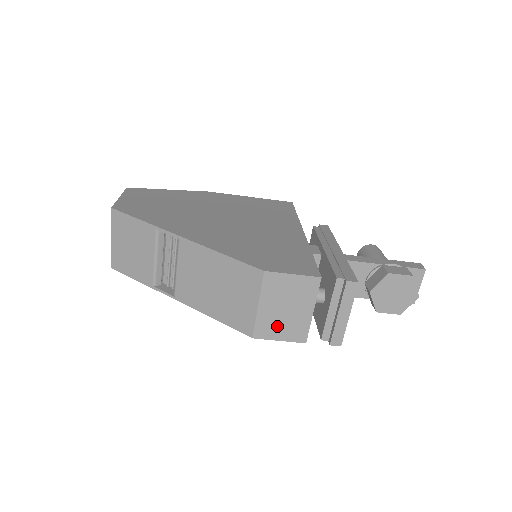
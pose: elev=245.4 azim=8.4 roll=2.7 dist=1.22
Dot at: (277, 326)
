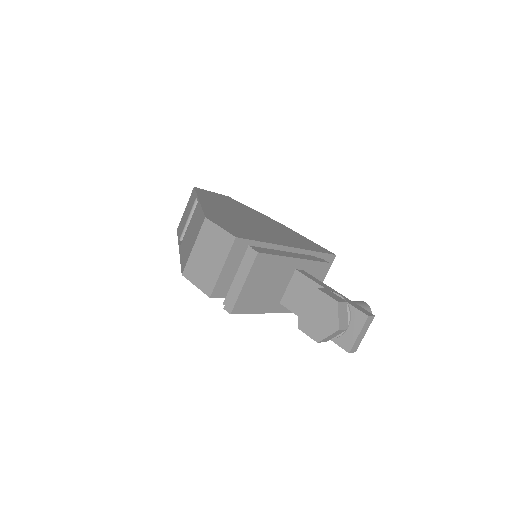
Dot at: (198, 271)
